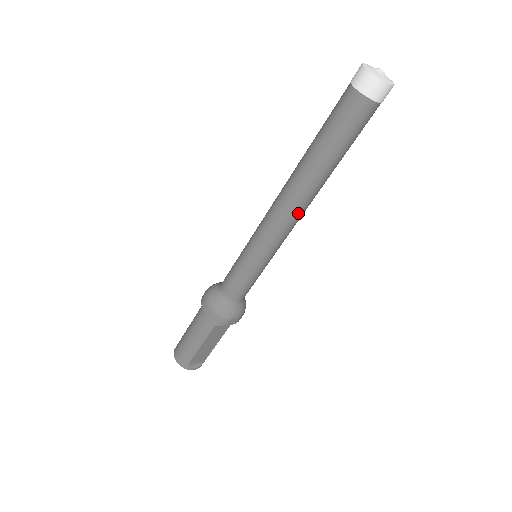
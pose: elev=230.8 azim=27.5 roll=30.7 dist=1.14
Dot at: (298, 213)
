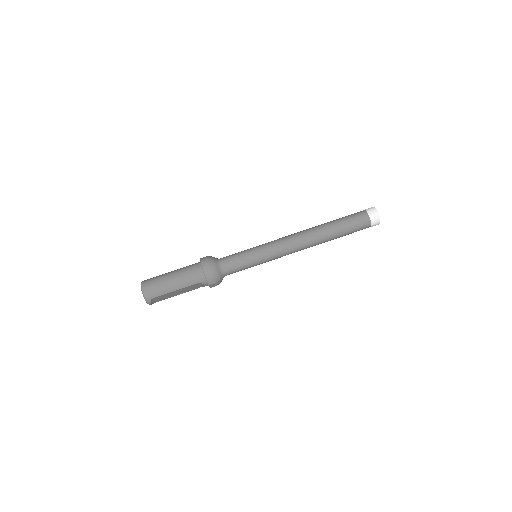
Dot at: (302, 249)
